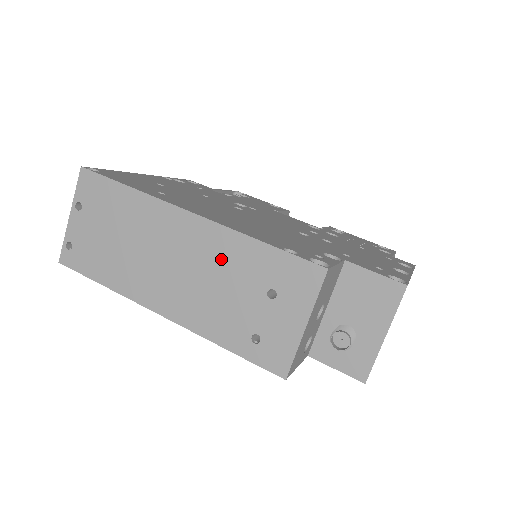
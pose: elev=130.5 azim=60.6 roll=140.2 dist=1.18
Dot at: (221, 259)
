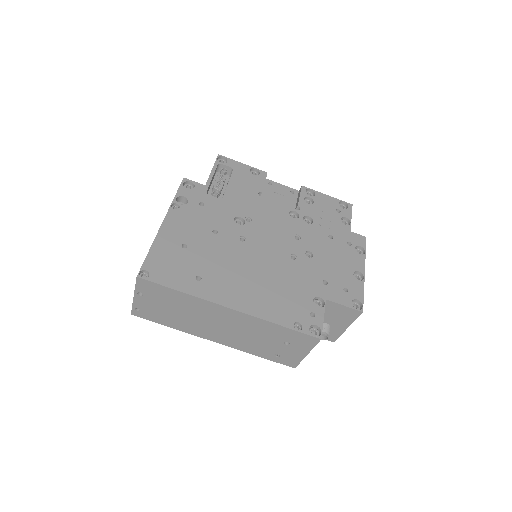
Dot at: (254, 328)
